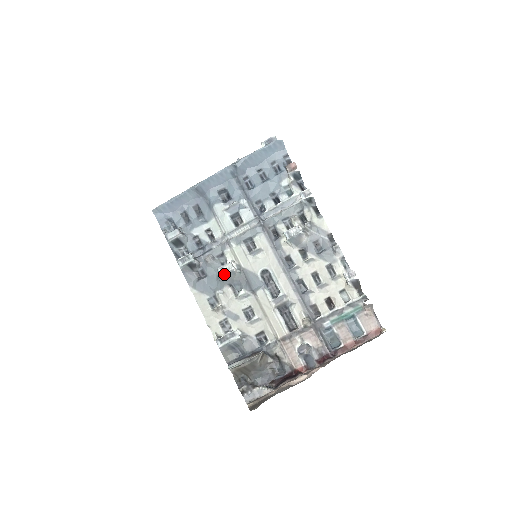
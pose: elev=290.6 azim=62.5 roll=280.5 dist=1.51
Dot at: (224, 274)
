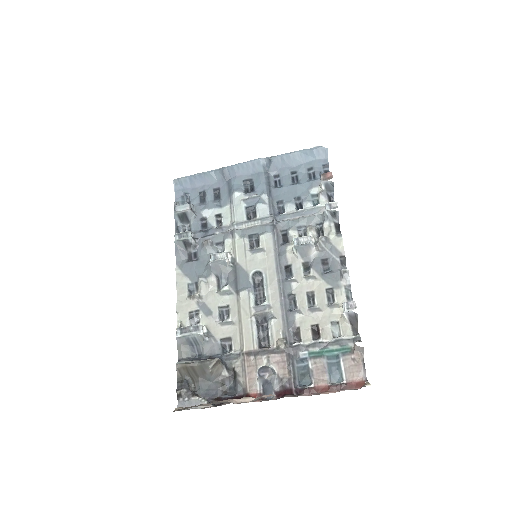
Dot at: (214, 261)
